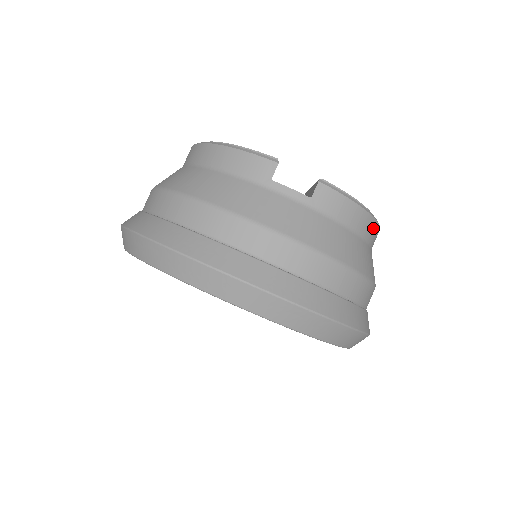
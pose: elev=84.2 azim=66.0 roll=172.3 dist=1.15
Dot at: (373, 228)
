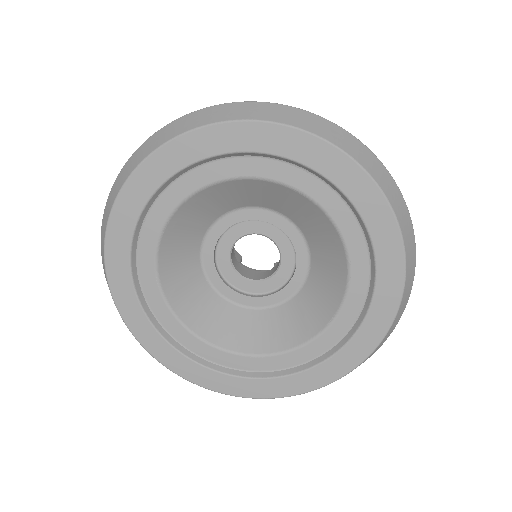
Dot at: occluded
